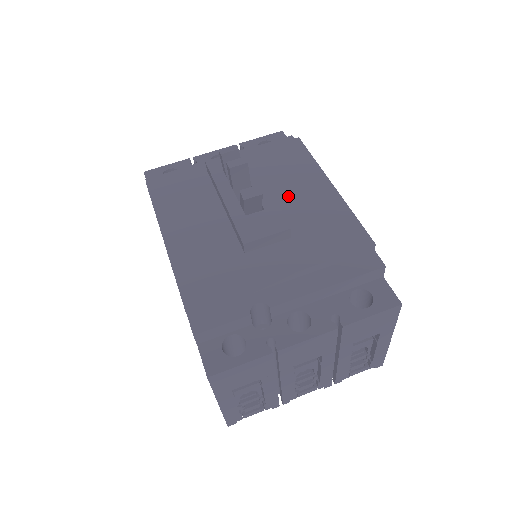
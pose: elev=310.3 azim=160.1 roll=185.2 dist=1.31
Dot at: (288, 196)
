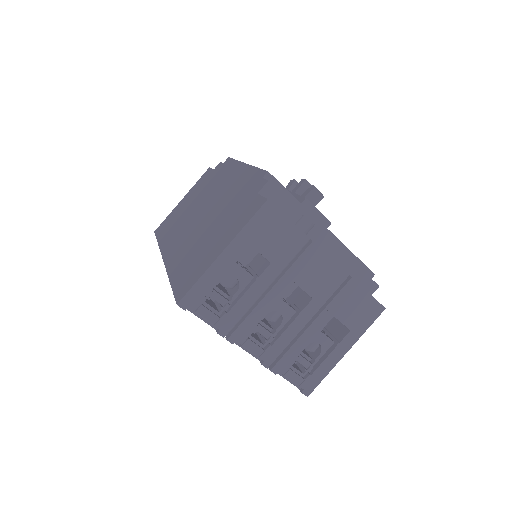
Dot at: occluded
